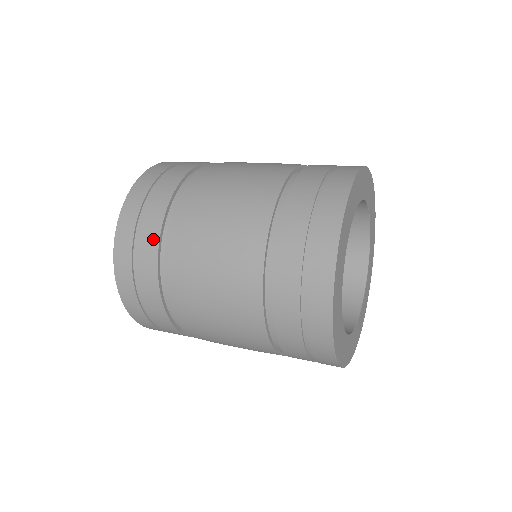
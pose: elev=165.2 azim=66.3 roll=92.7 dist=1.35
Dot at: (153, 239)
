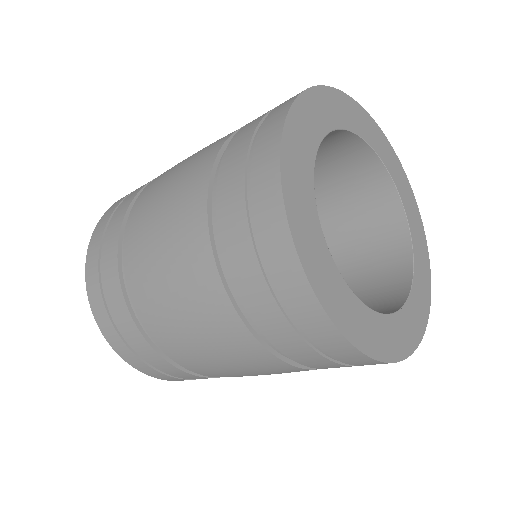
Dot at: occluded
